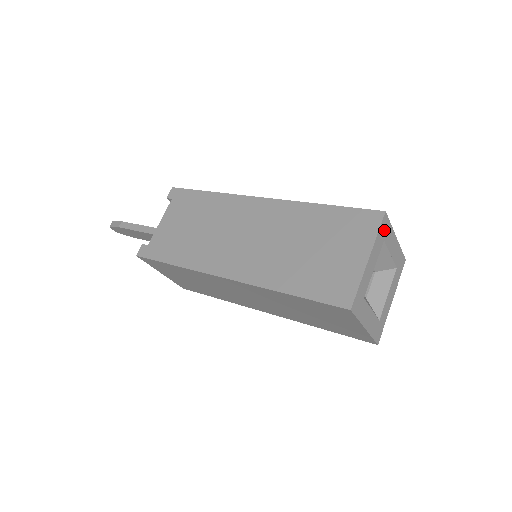
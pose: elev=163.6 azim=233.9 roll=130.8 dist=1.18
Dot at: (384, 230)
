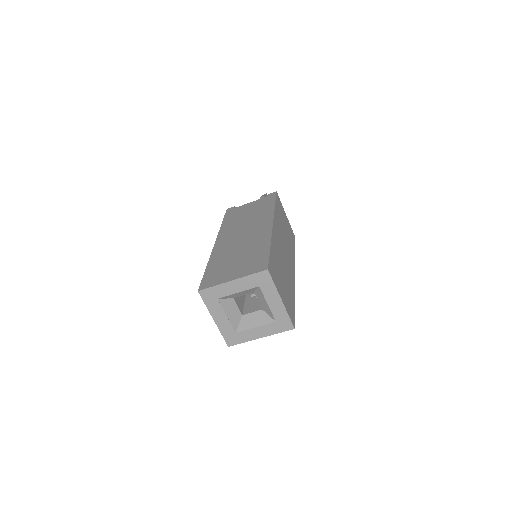
Dot at: (262, 280)
